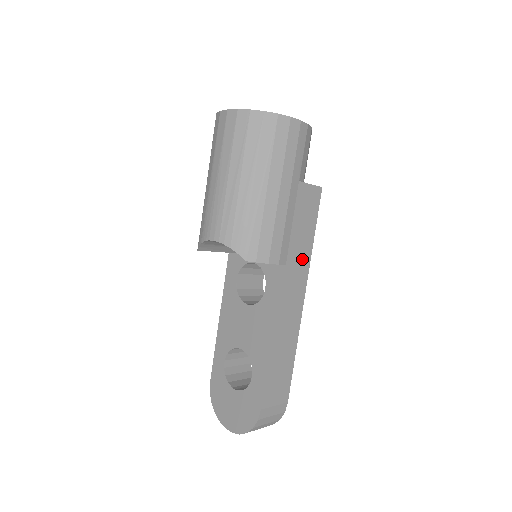
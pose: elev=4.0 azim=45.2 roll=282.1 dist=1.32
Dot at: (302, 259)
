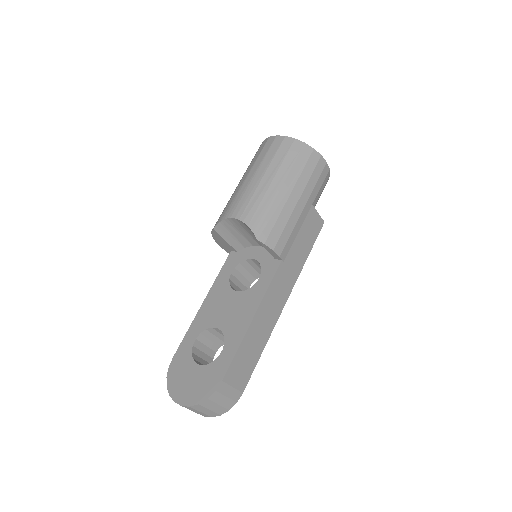
Dot at: (295, 267)
